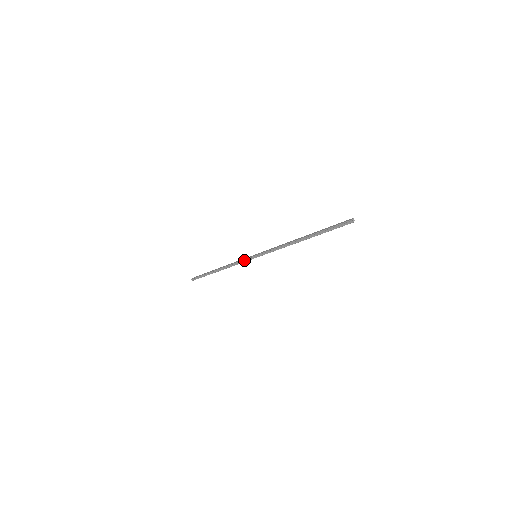
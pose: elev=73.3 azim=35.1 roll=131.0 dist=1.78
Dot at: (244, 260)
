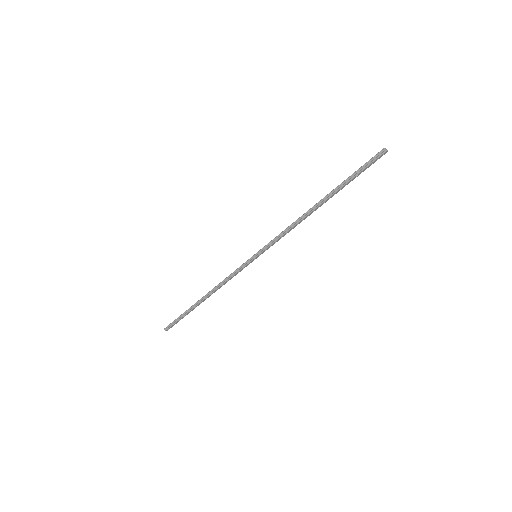
Dot at: (239, 268)
